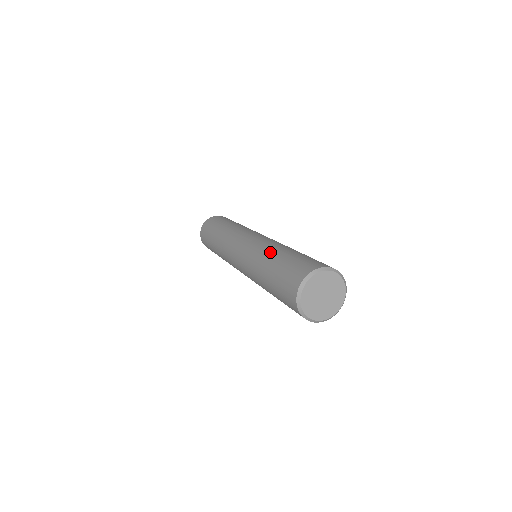
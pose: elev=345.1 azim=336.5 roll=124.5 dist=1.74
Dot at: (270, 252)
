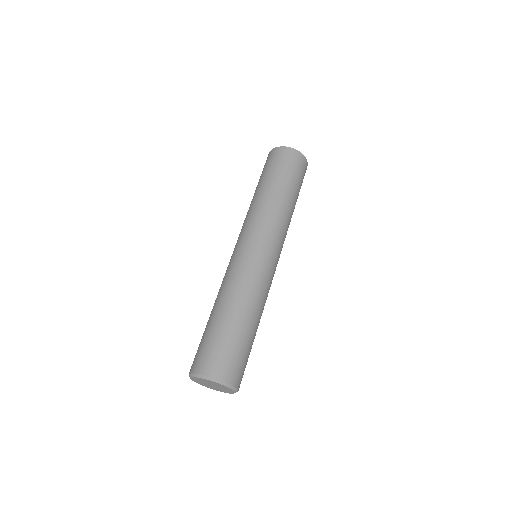
Dot at: (229, 300)
